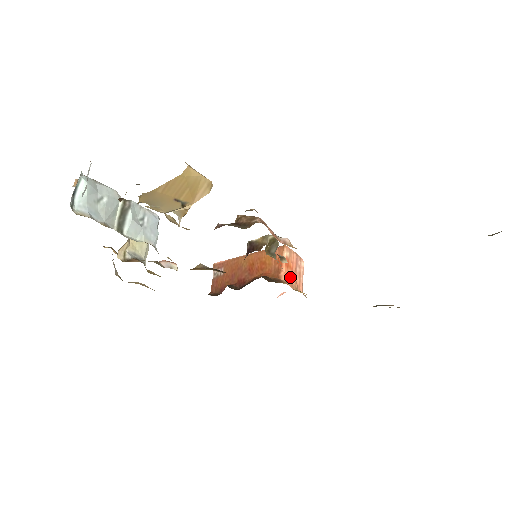
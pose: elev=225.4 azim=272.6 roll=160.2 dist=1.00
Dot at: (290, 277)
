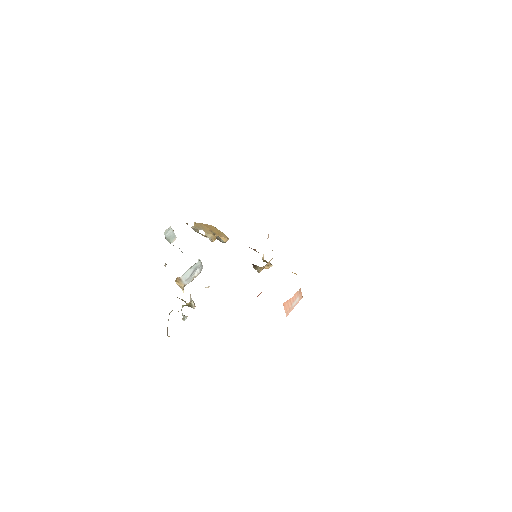
Dot at: occluded
